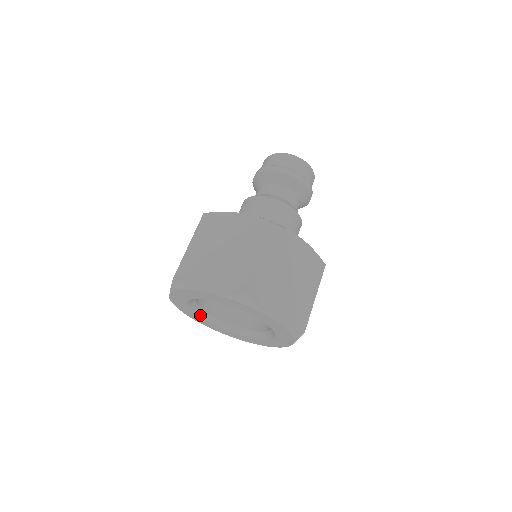
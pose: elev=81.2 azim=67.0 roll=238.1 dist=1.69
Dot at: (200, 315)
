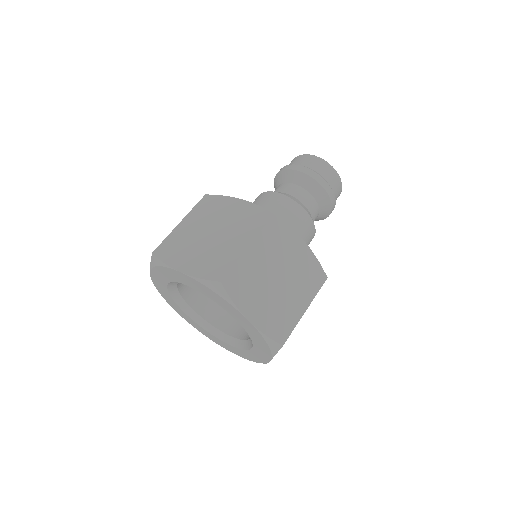
Dot at: (182, 307)
